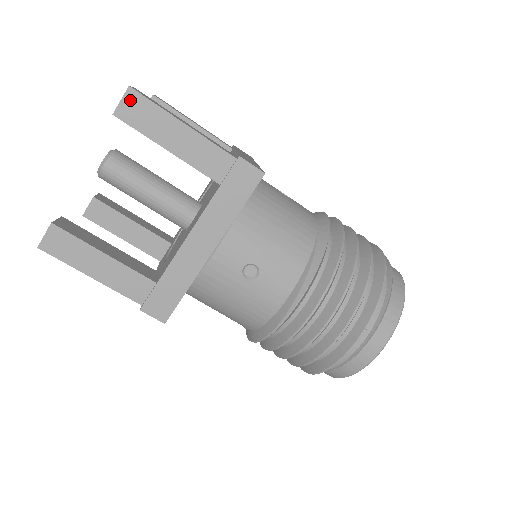
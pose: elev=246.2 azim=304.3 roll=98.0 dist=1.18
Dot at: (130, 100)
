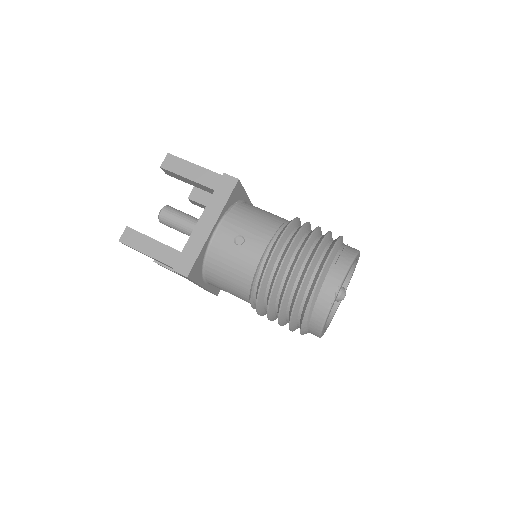
Dot at: occluded
